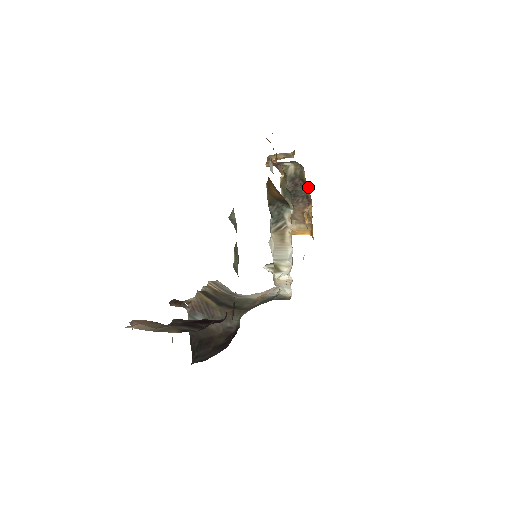
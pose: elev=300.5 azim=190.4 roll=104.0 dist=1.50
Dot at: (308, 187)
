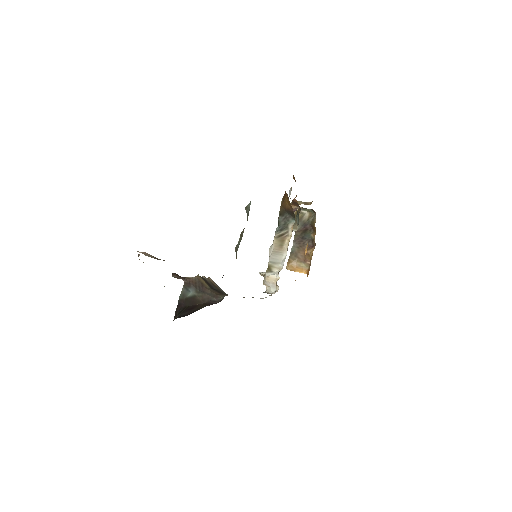
Dot at: (315, 232)
